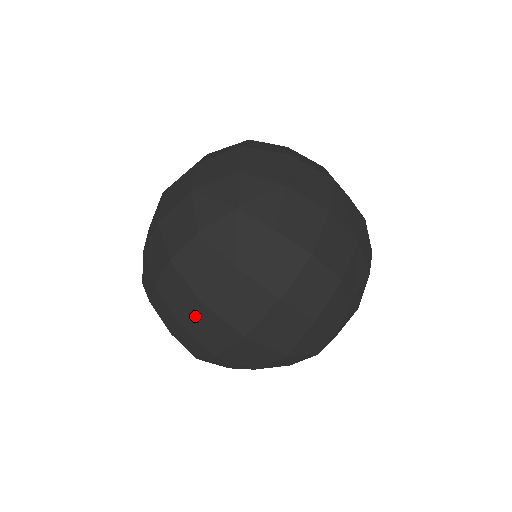
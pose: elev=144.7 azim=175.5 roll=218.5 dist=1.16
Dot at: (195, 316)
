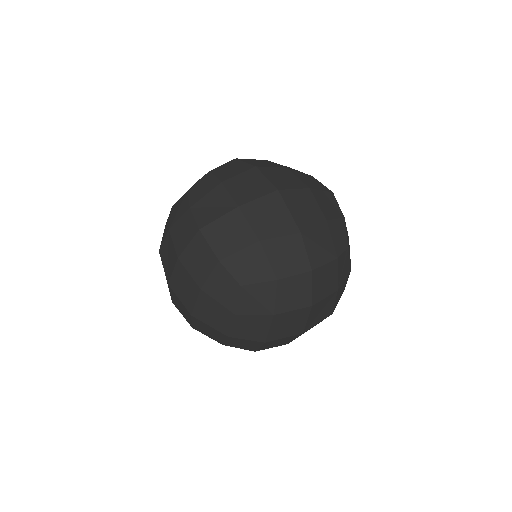
Dot at: occluded
